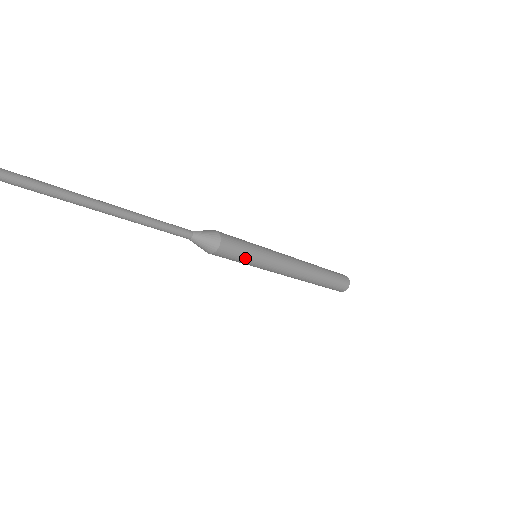
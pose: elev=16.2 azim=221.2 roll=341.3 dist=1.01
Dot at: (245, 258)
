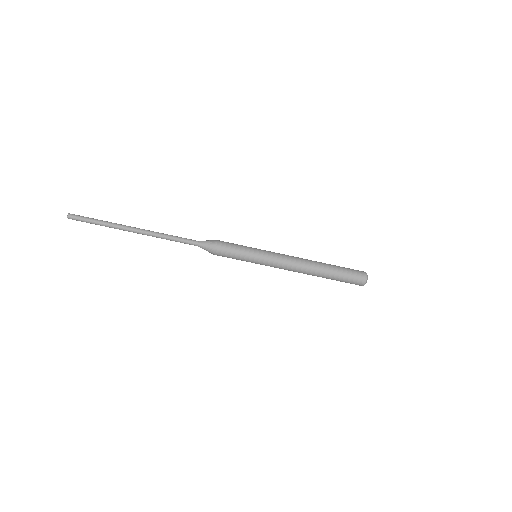
Dot at: (240, 258)
